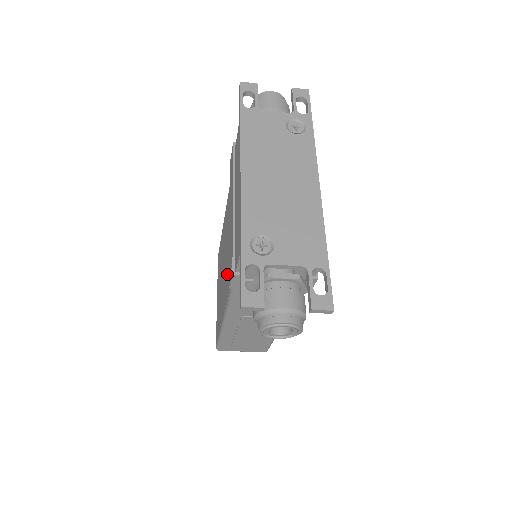
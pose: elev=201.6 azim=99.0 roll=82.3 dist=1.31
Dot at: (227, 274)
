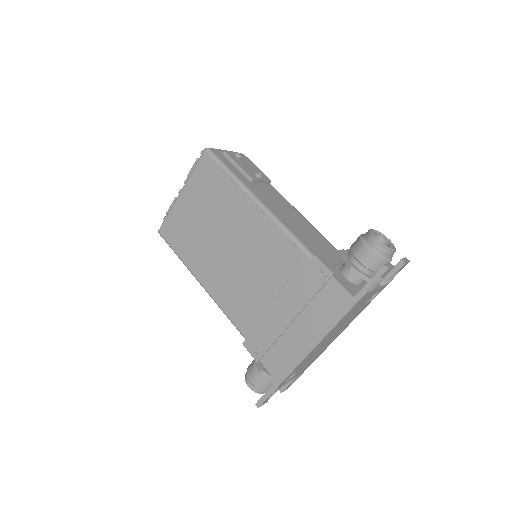
Dot at: (237, 297)
